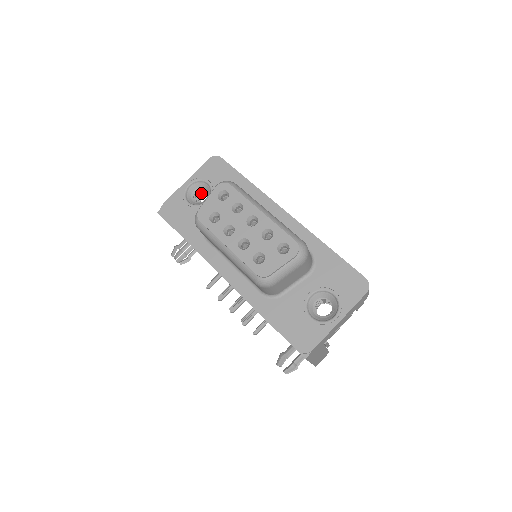
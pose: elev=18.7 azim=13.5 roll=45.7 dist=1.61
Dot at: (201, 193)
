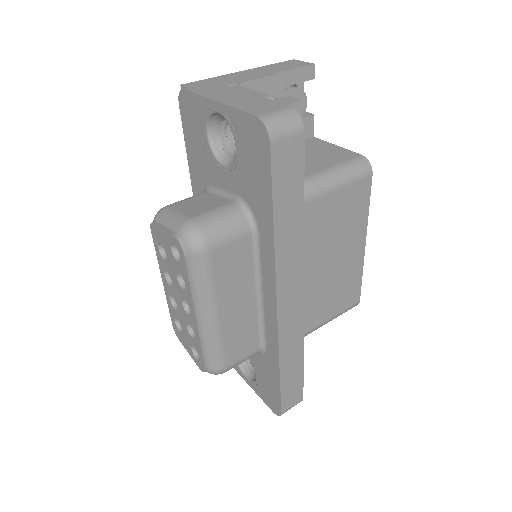
Dot at: occluded
